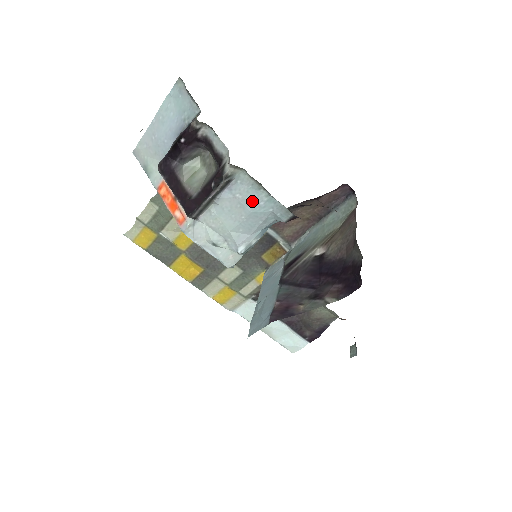
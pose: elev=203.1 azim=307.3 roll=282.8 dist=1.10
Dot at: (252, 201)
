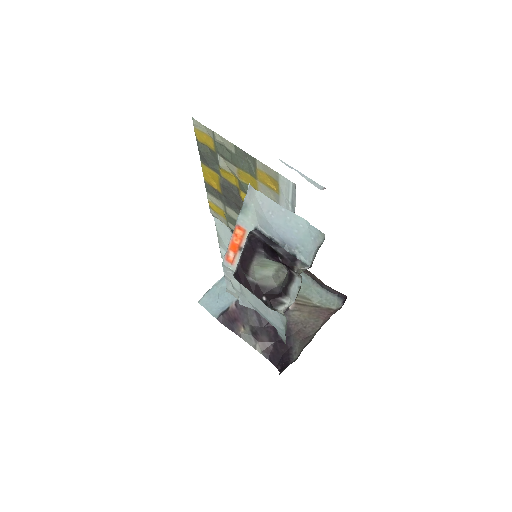
Dot at: (274, 320)
